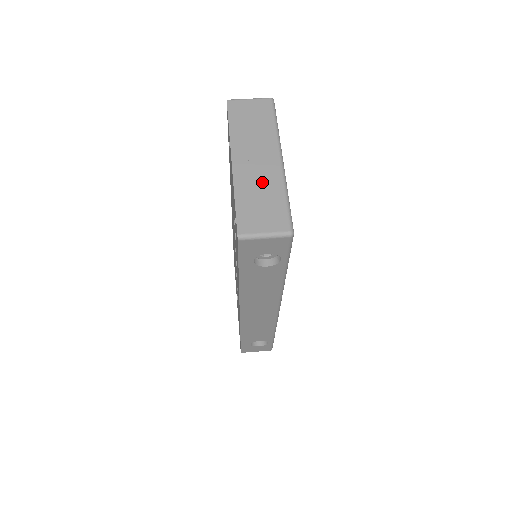
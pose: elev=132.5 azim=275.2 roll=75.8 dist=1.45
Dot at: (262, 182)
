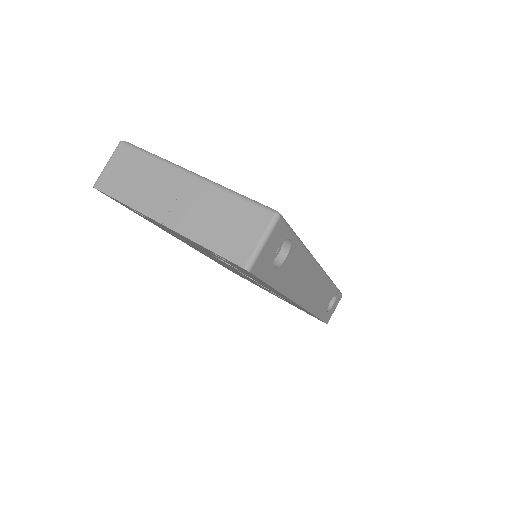
Dot at: (204, 208)
